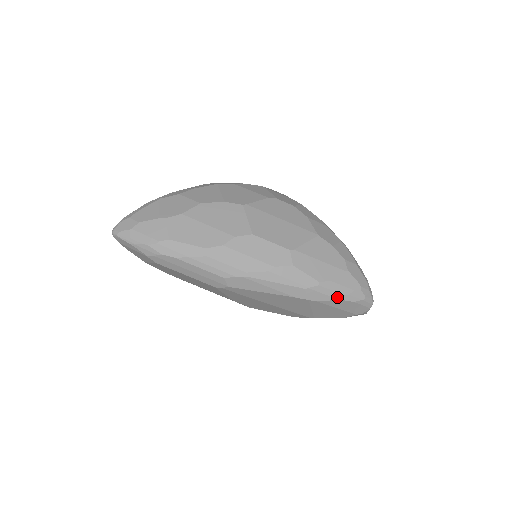
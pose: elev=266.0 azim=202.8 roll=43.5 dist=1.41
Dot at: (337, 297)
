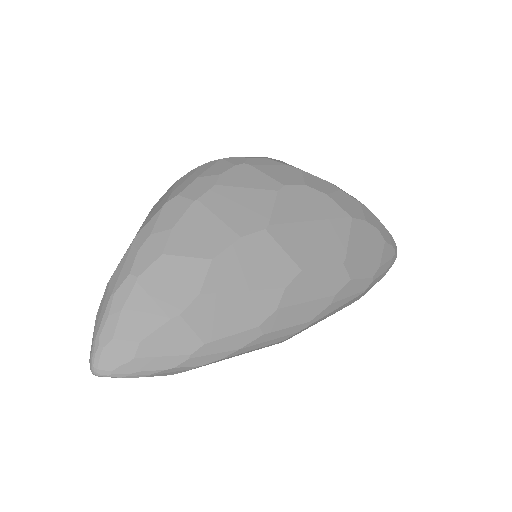
Dot at: (382, 277)
